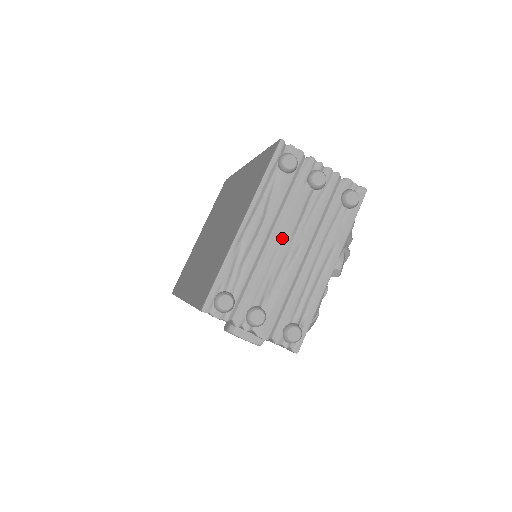
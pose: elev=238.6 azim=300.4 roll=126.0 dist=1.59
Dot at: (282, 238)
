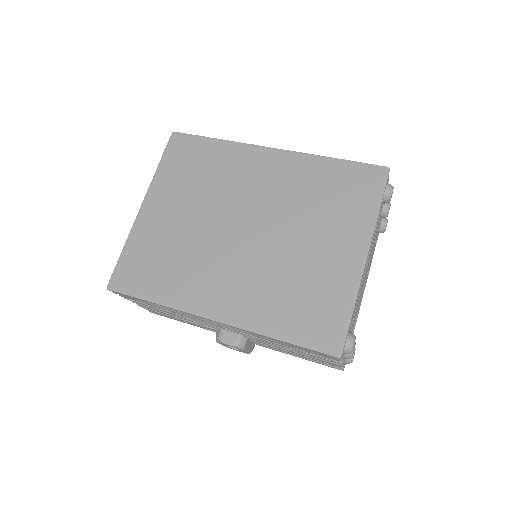
Dot at: (367, 268)
